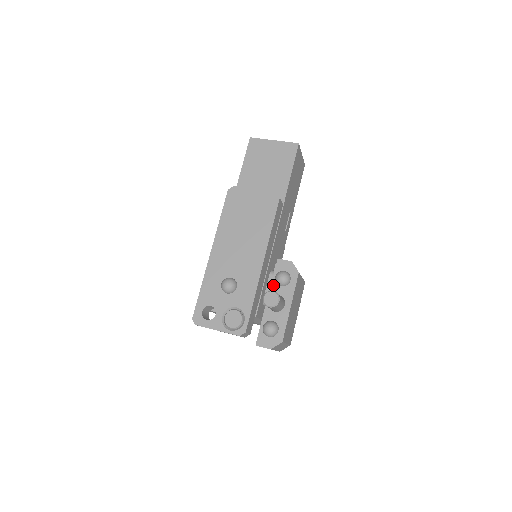
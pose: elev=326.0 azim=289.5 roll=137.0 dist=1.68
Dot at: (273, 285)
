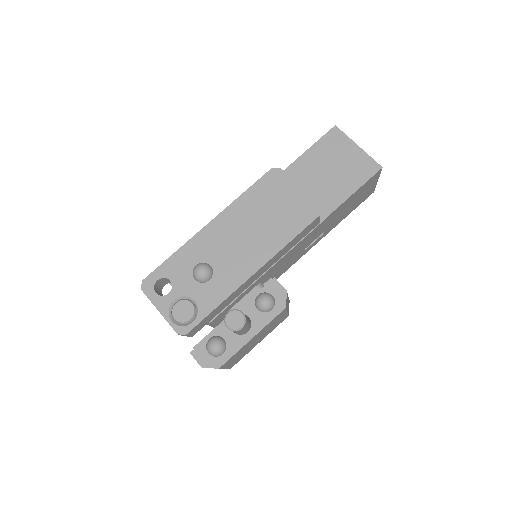
Dot at: (250, 302)
